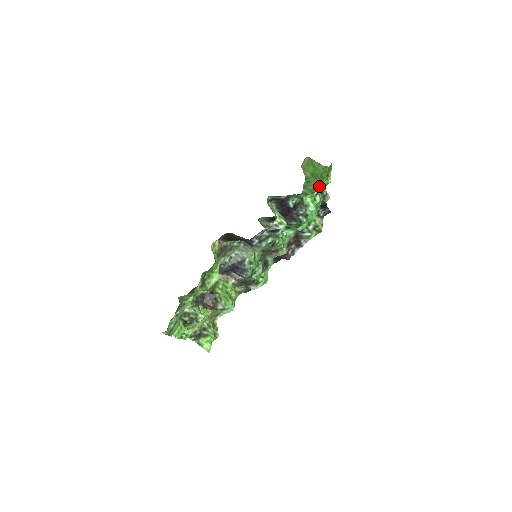
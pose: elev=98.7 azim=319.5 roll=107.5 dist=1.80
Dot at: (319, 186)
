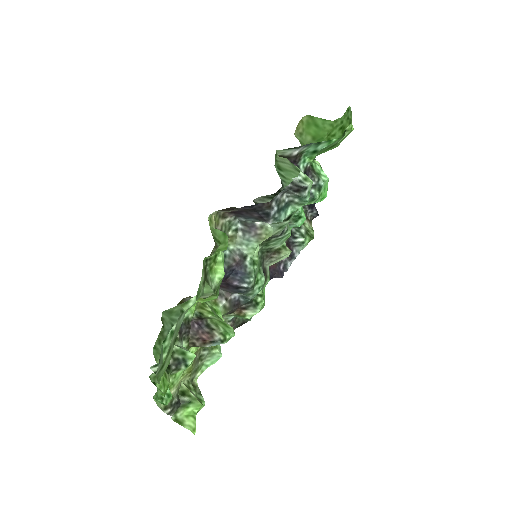
Dot at: occluded
